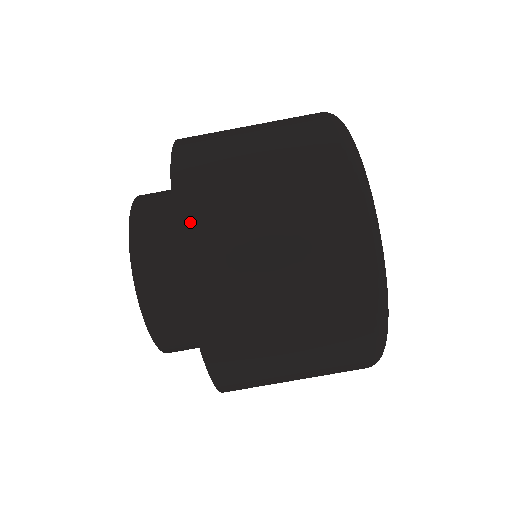
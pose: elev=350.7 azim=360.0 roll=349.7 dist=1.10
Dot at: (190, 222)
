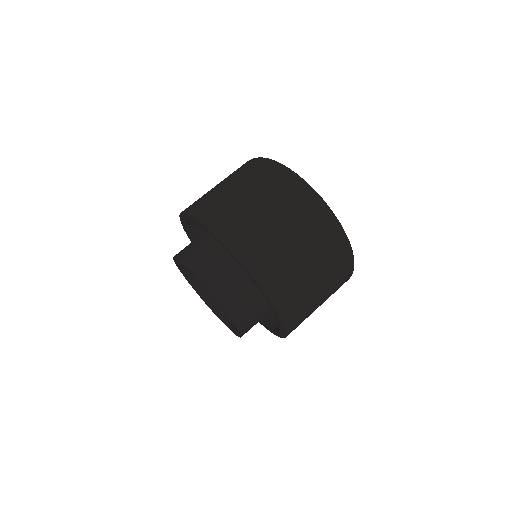
Dot at: (277, 295)
